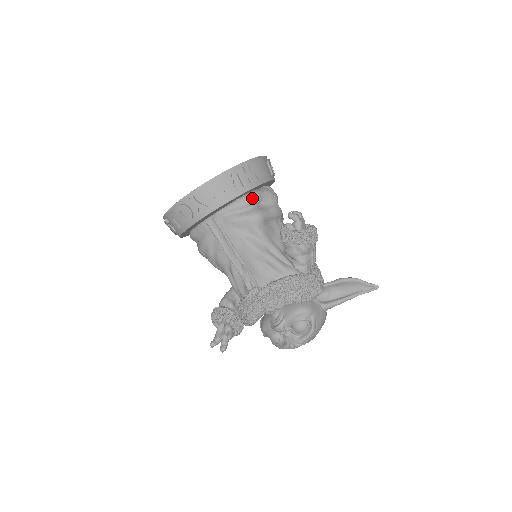
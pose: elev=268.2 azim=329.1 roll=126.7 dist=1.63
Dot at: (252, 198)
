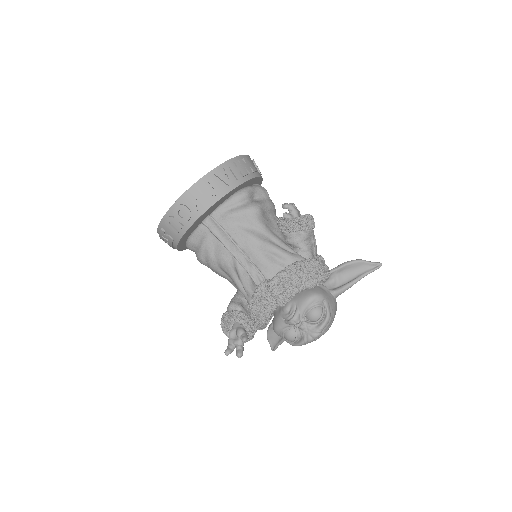
Dot at: (246, 192)
